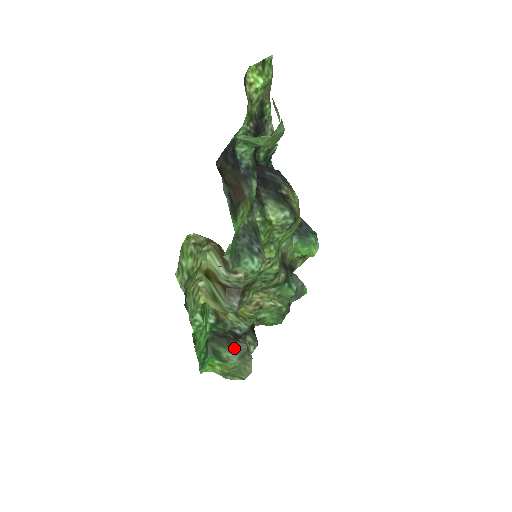
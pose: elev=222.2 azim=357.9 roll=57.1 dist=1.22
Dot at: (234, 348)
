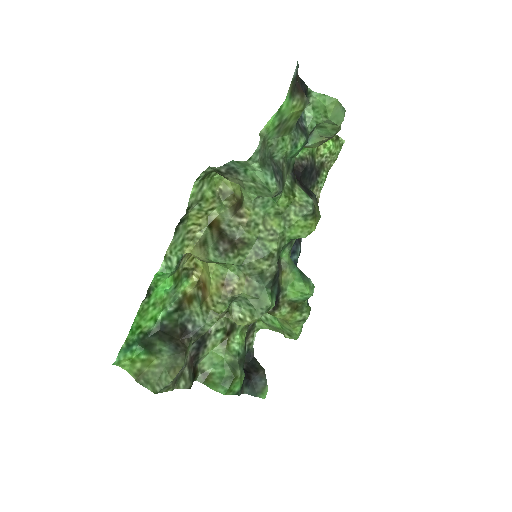
Dot at: (173, 344)
